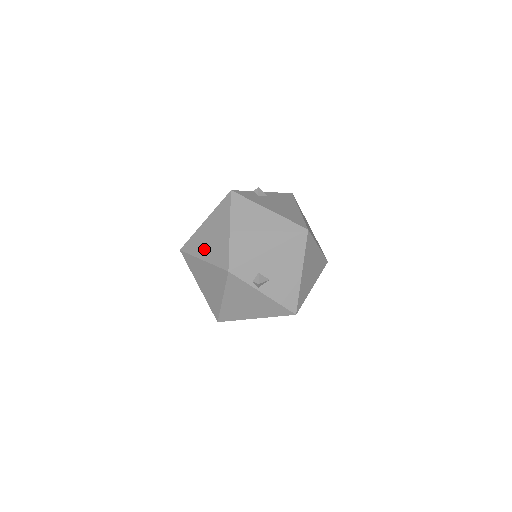
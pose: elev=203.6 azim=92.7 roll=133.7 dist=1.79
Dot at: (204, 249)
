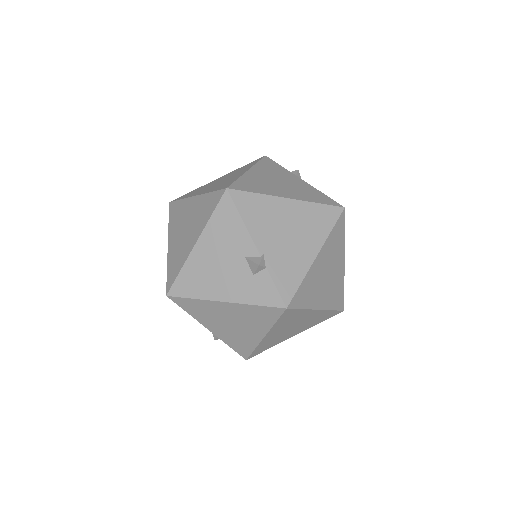
Dot at: occluded
